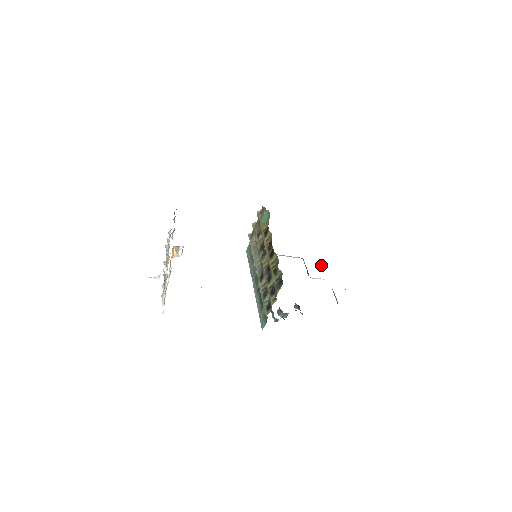
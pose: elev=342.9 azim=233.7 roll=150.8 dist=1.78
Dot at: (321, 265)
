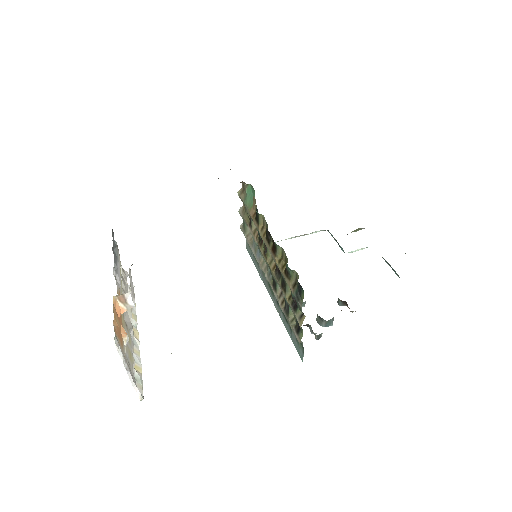
Dot at: (355, 230)
